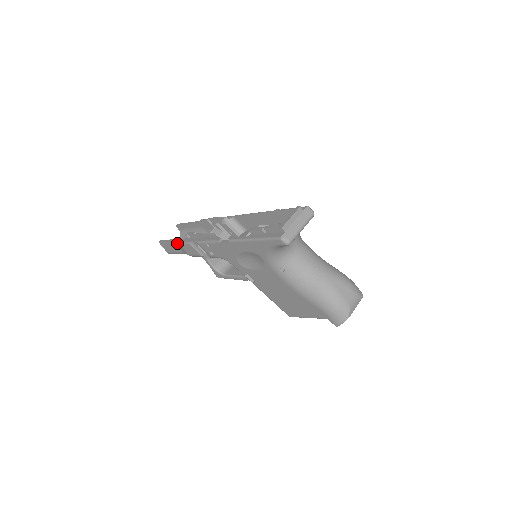
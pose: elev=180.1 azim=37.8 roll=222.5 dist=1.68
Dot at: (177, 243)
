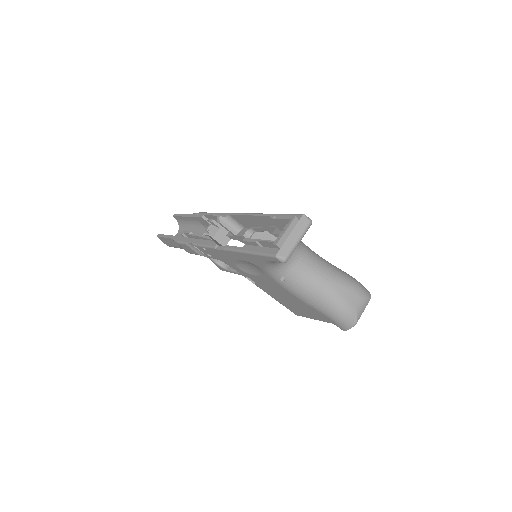
Dot at: occluded
